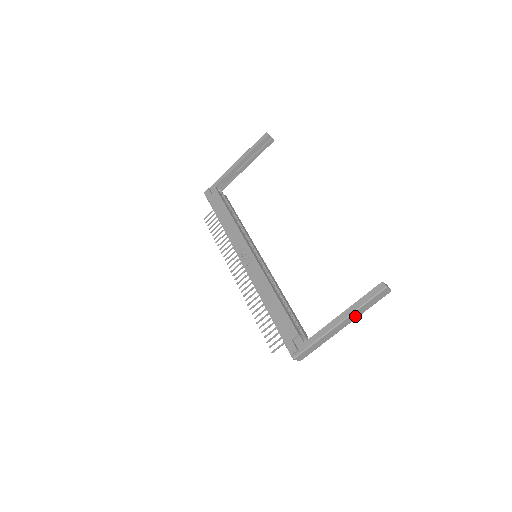
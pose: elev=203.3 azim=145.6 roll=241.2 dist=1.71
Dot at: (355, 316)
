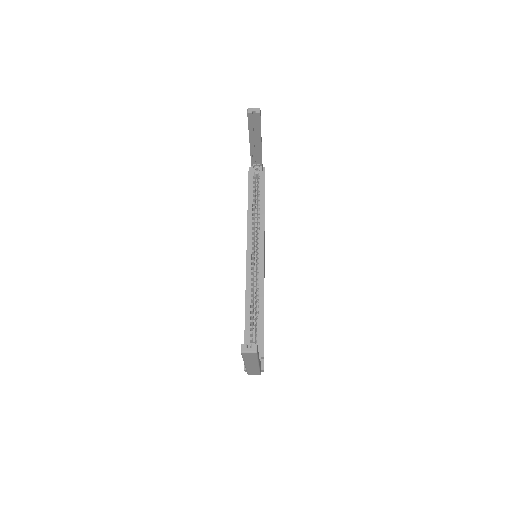
Dot at: (253, 362)
